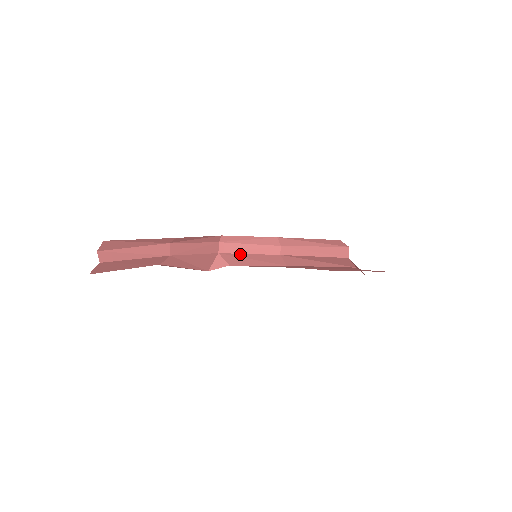
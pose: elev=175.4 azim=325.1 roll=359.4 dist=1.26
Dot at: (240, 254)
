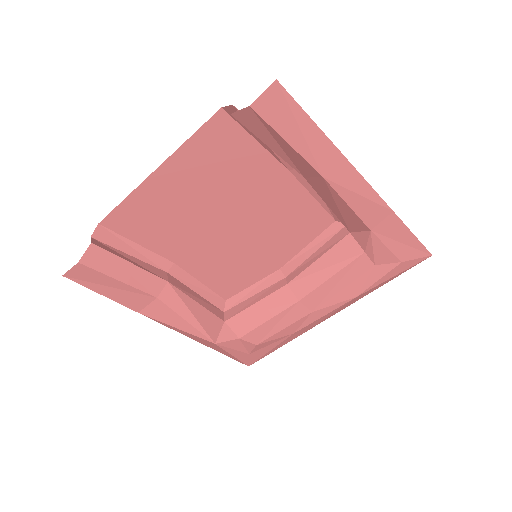
Dot at: (247, 309)
